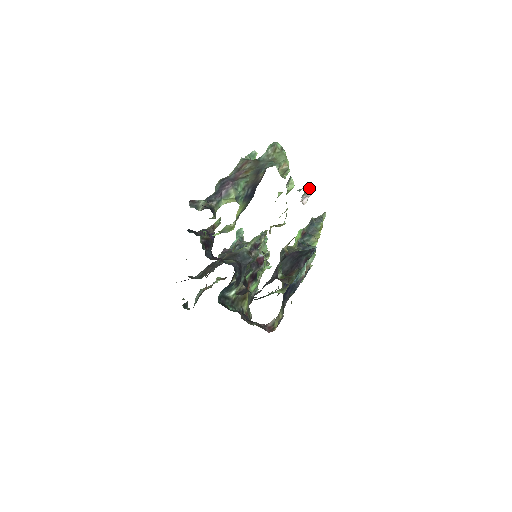
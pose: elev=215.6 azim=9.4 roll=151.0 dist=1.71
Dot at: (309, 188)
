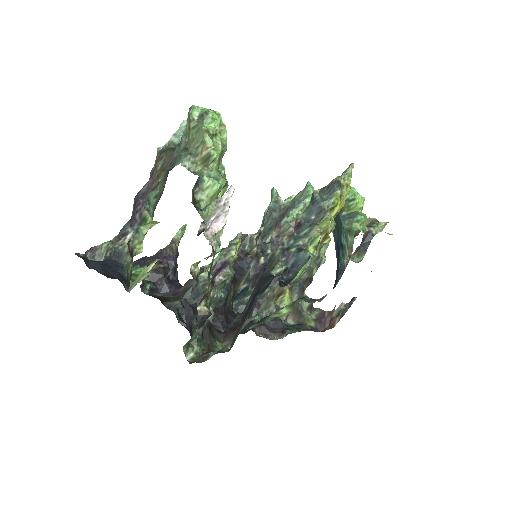
Dot at: (225, 196)
